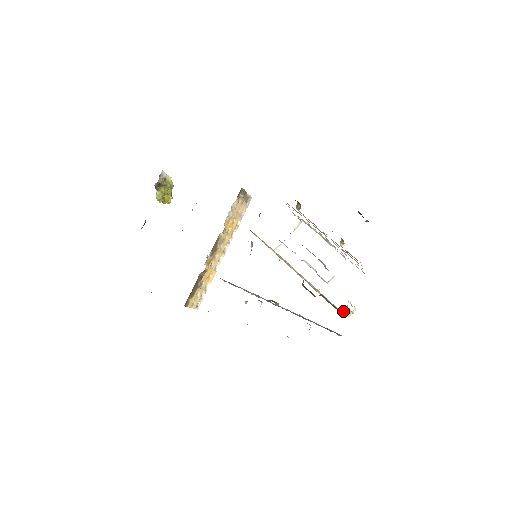
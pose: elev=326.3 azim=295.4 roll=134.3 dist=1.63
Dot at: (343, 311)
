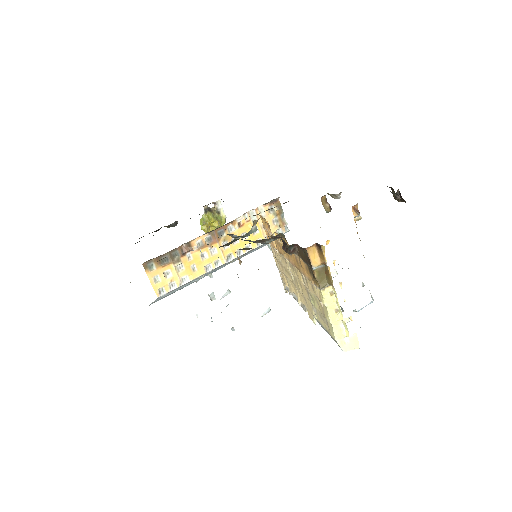
Dot at: (321, 280)
